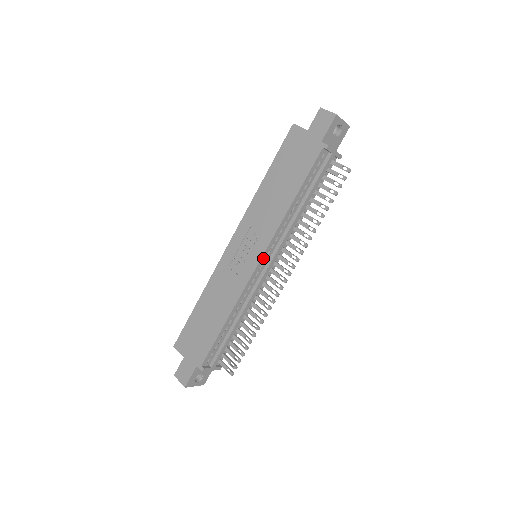
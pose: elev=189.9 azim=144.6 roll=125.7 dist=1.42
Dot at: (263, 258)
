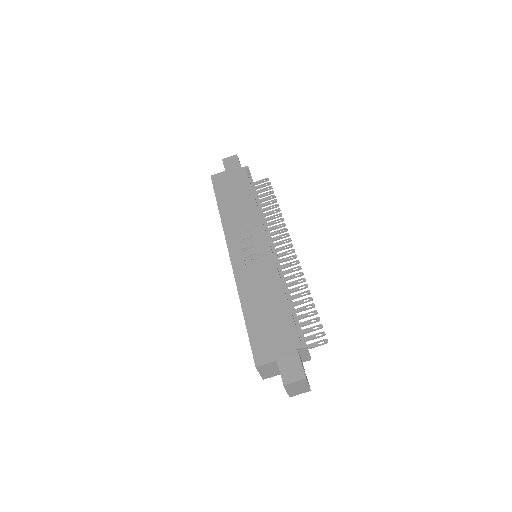
Dot at: (268, 240)
